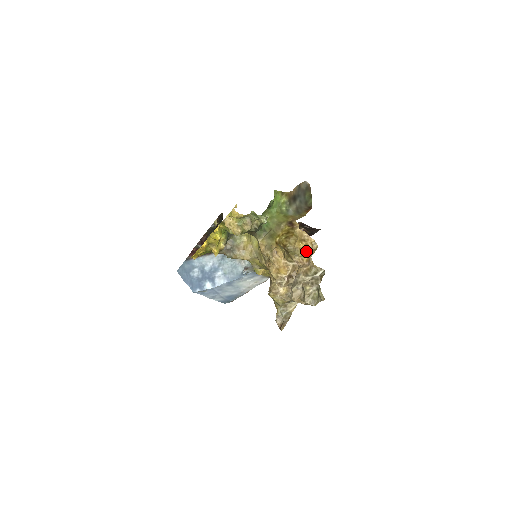
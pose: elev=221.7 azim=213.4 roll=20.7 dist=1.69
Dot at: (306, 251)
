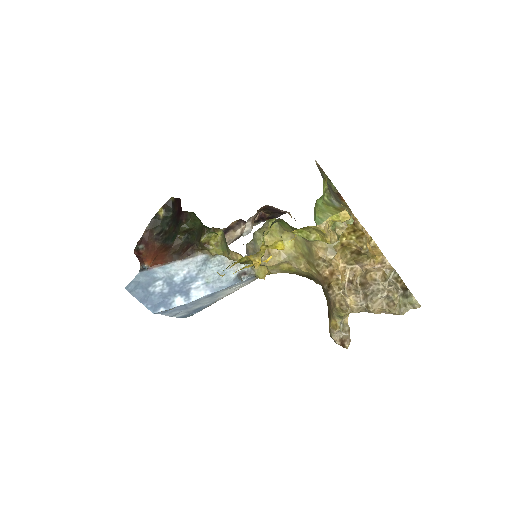
Dot at: (371, 250)
